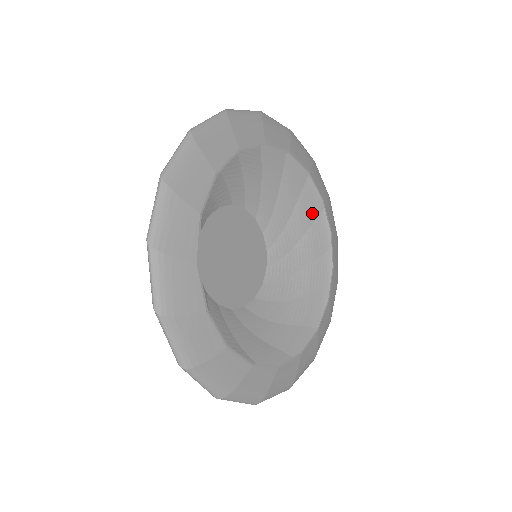
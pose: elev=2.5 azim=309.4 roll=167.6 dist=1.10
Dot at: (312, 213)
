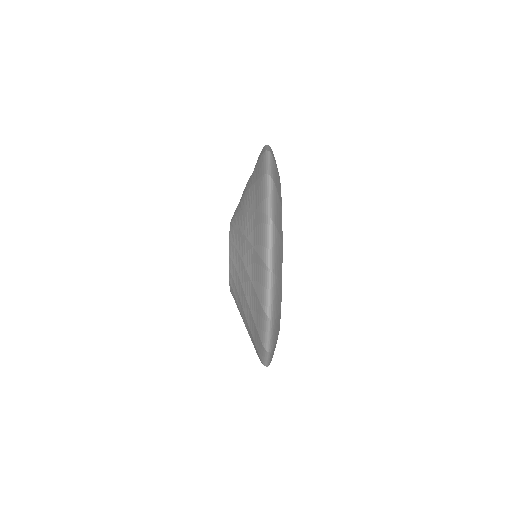
Dot at: occluded
